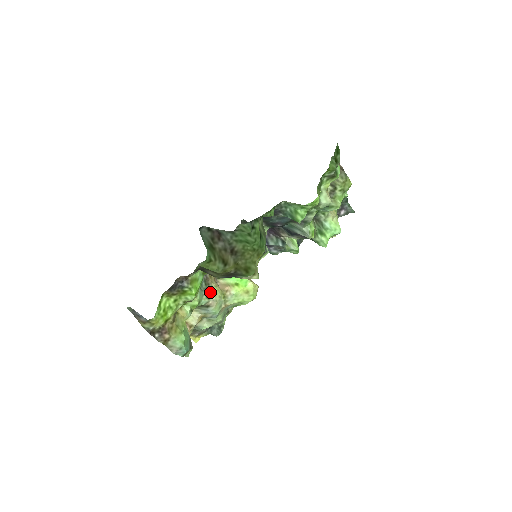
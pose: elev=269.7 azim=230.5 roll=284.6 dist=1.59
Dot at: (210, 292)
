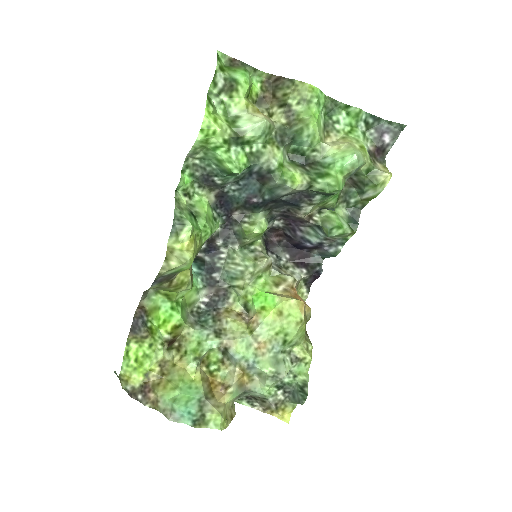
Dot at: (225, 330)
